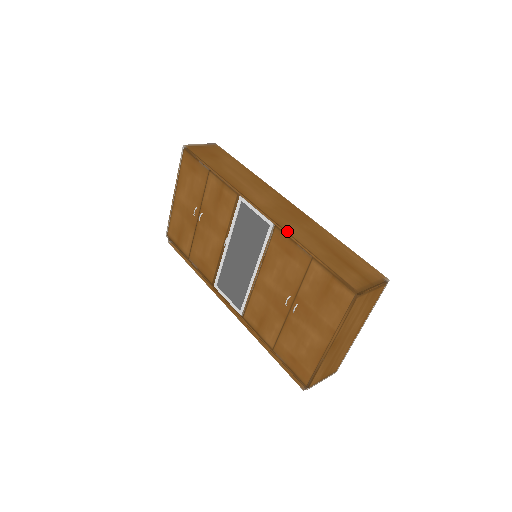
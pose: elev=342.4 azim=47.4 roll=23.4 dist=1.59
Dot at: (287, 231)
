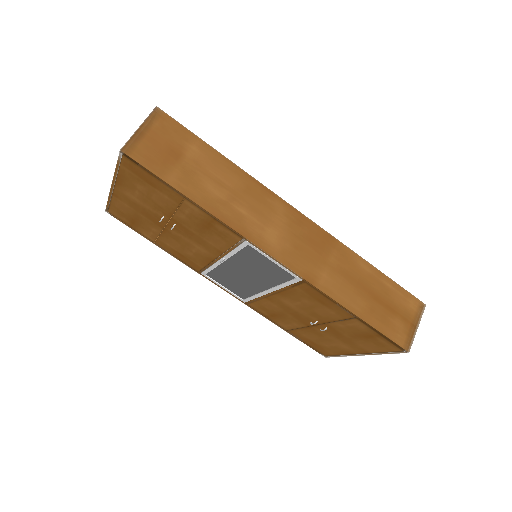
Dot at: (322, 290)
